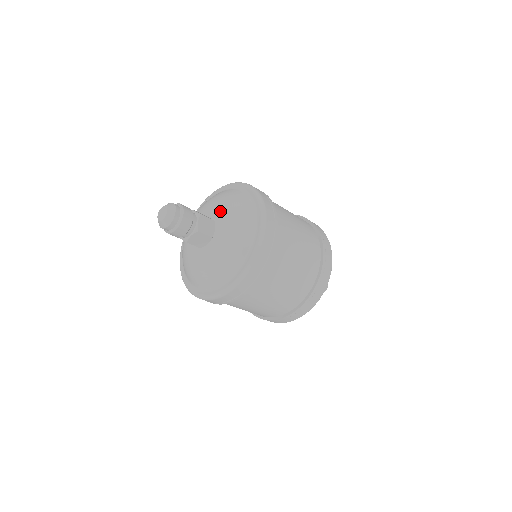
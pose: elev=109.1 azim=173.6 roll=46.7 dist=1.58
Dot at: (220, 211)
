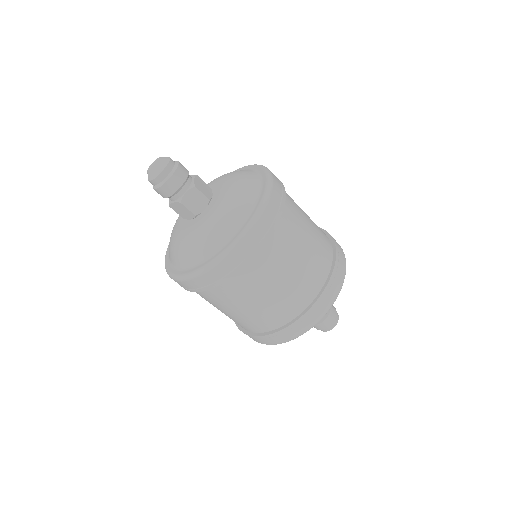
Dot at: (217, 181)
